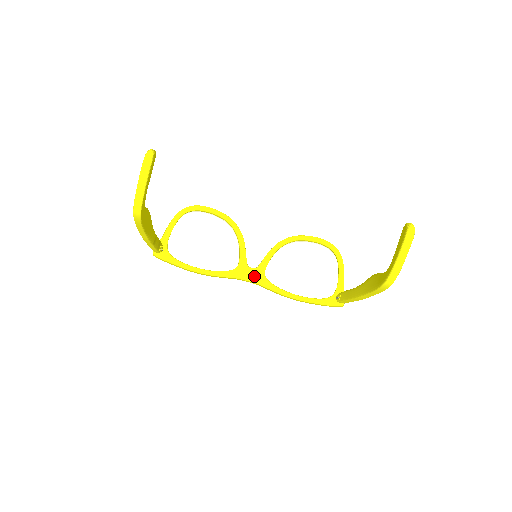
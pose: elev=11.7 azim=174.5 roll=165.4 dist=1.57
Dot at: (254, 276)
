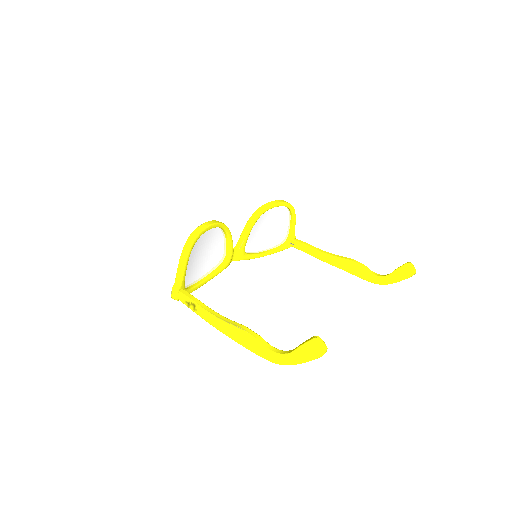
Dot at: (237, 256)
